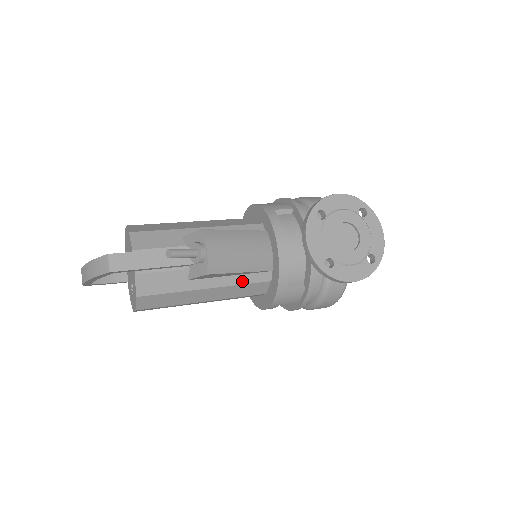
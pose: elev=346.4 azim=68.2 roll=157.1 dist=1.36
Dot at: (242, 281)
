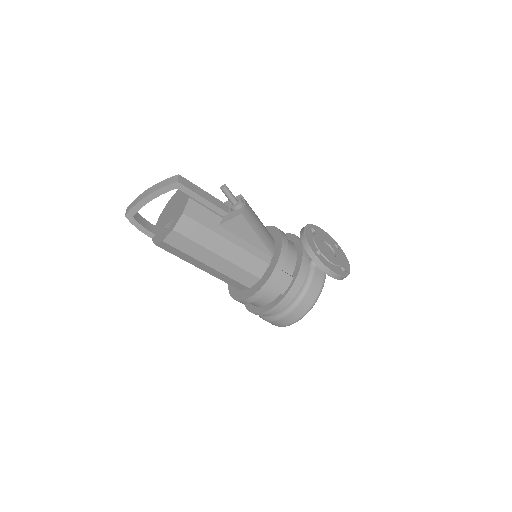
Dot at: (252, 251)
